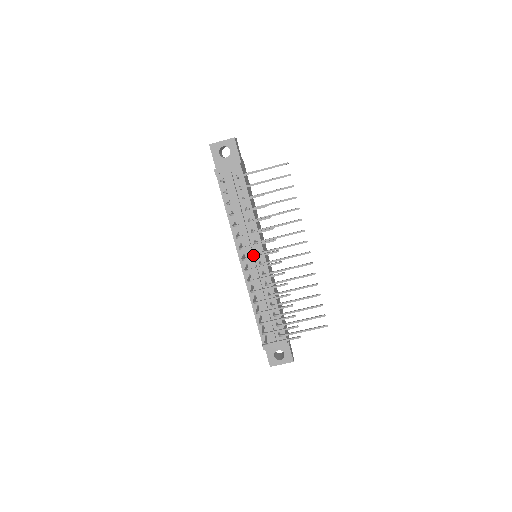
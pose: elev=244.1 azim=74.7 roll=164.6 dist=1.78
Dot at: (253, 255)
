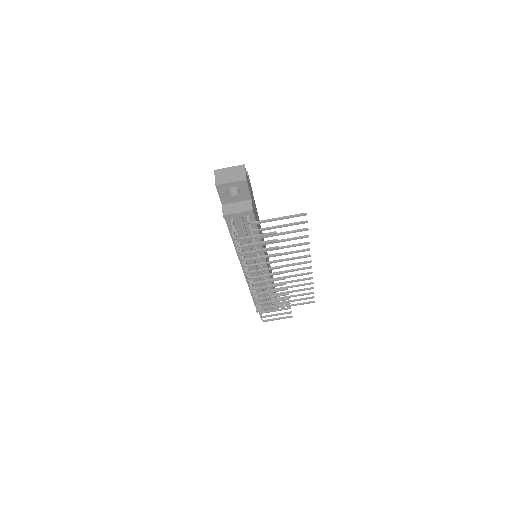
Dot at: (256, 268)
